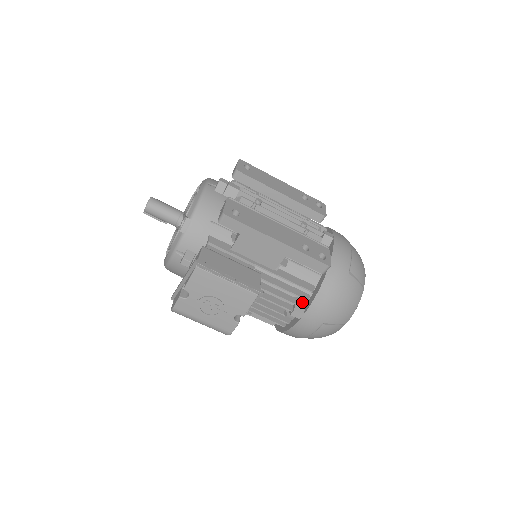
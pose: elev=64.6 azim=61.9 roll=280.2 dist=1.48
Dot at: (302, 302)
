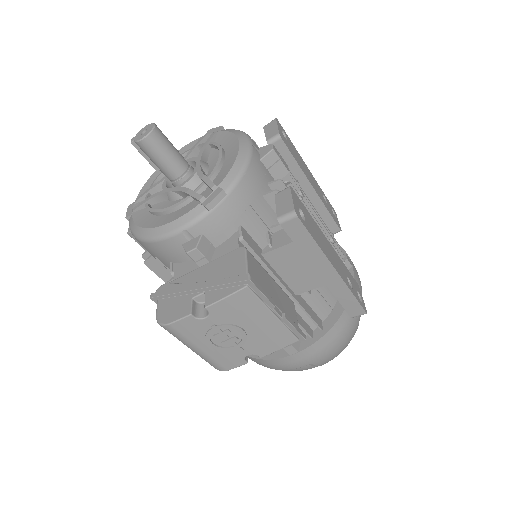
Dot at: occluded
